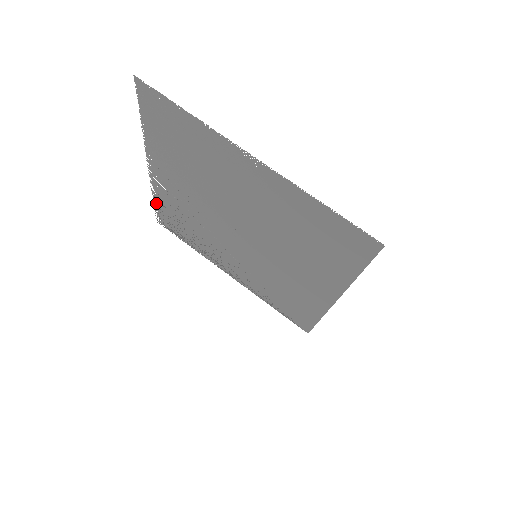
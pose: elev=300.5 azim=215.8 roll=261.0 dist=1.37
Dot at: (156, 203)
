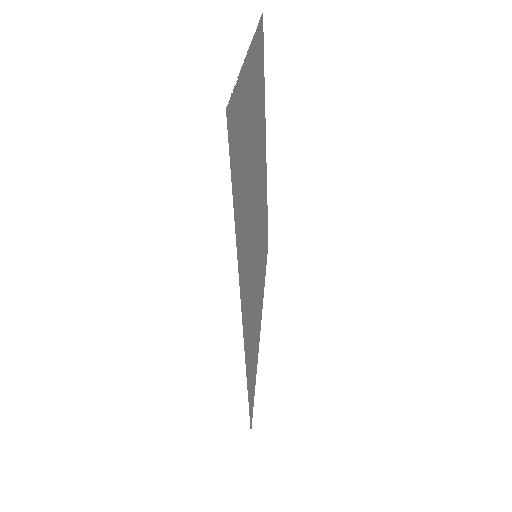
Dot at: occluded
